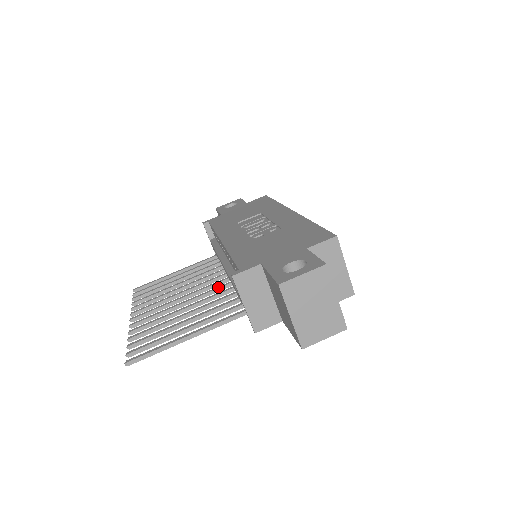
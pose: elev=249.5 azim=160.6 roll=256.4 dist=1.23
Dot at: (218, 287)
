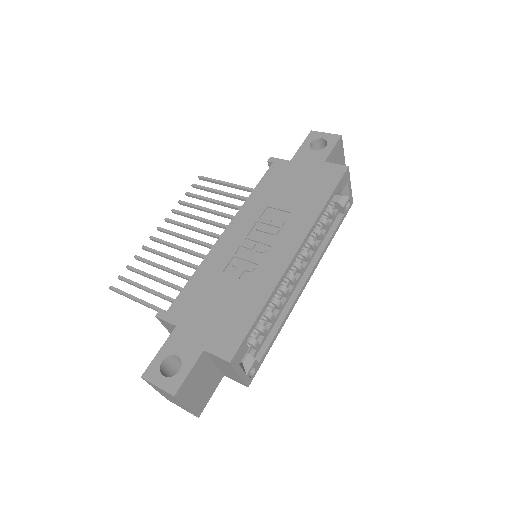
Dot at: occluded
